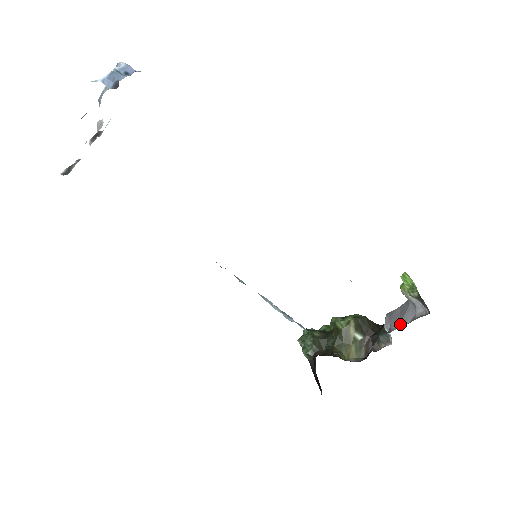
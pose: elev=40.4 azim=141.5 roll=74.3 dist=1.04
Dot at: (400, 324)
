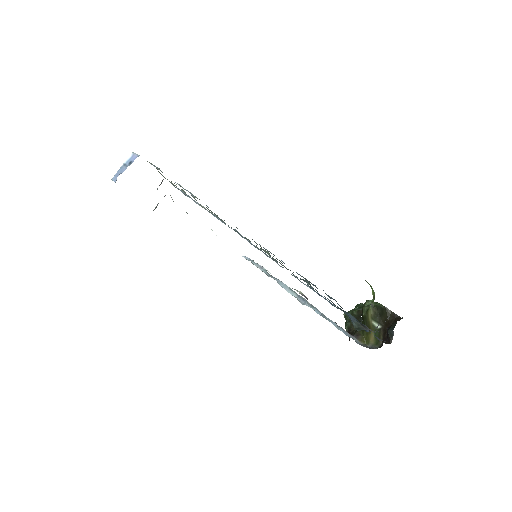
Dot at: occluded
